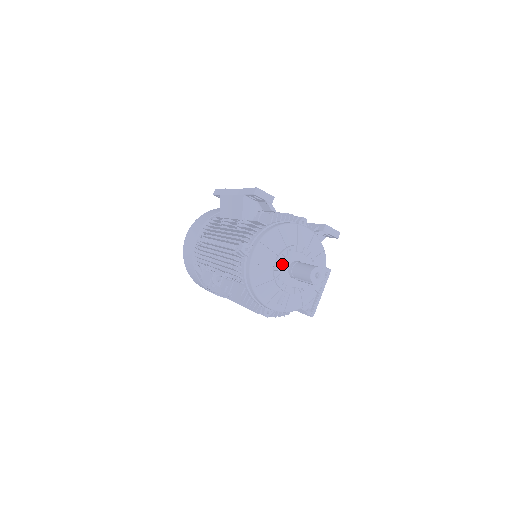
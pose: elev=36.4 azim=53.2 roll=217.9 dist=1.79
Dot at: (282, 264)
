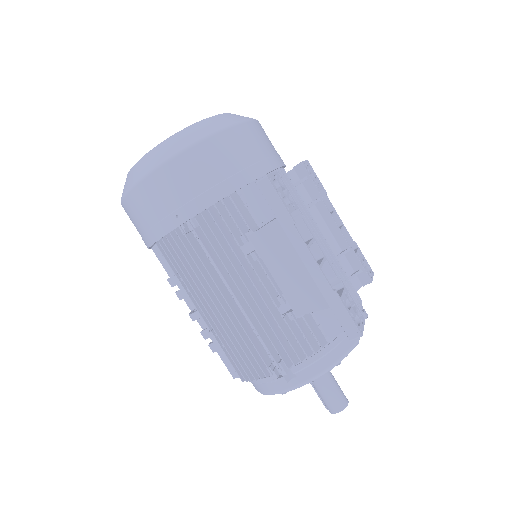
Dot at: occluded
